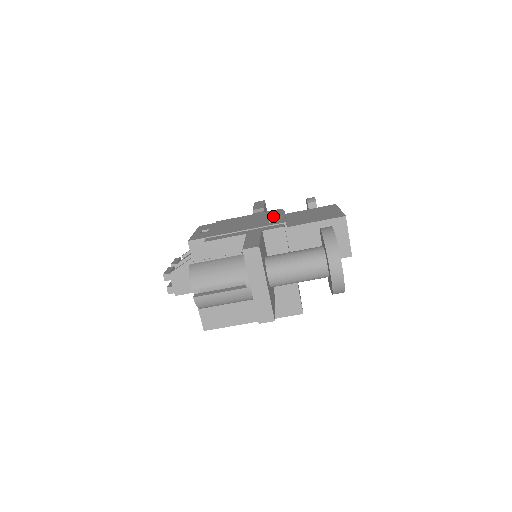
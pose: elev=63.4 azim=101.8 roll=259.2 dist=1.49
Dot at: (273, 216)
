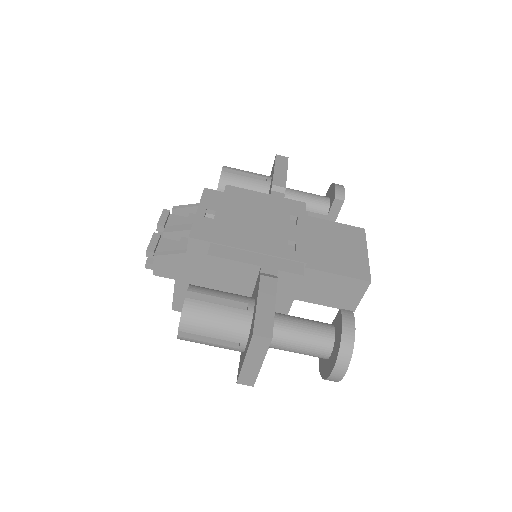
Dot at: (294, 228)
